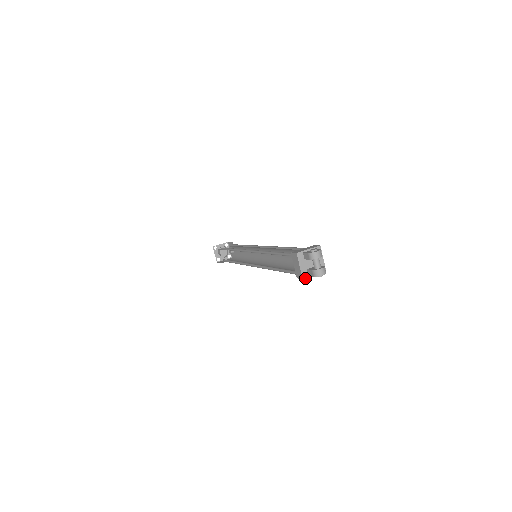
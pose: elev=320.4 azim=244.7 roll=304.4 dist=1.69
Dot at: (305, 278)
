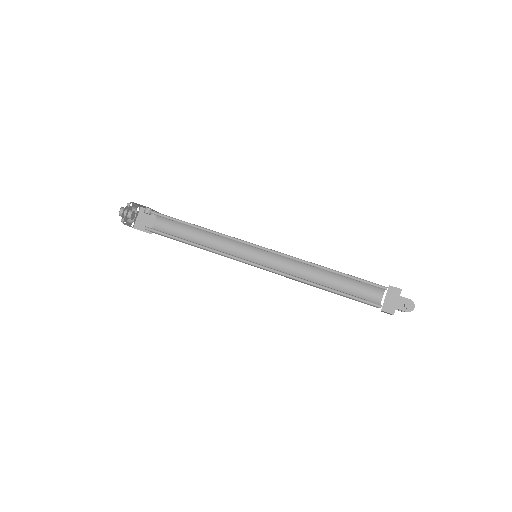
Dot at: occluded
